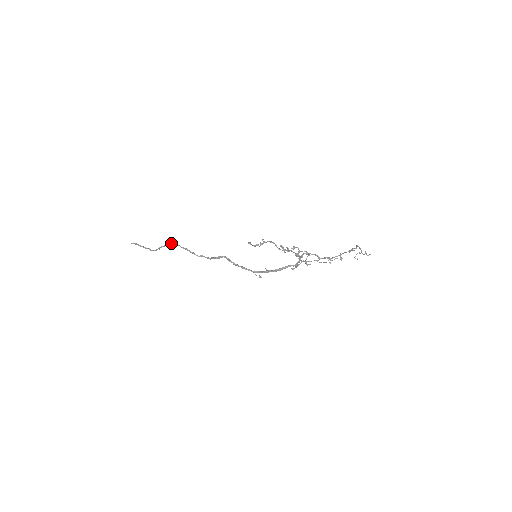
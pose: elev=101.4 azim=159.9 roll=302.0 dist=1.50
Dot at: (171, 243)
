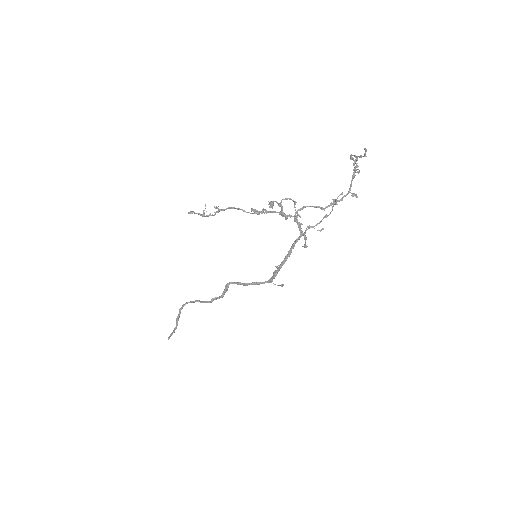
Dot at: (183, 304)
